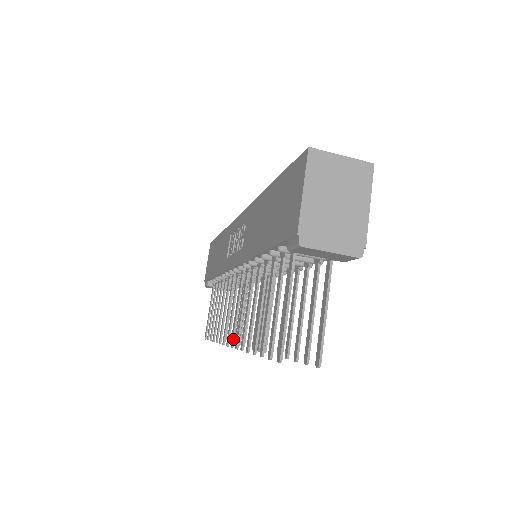
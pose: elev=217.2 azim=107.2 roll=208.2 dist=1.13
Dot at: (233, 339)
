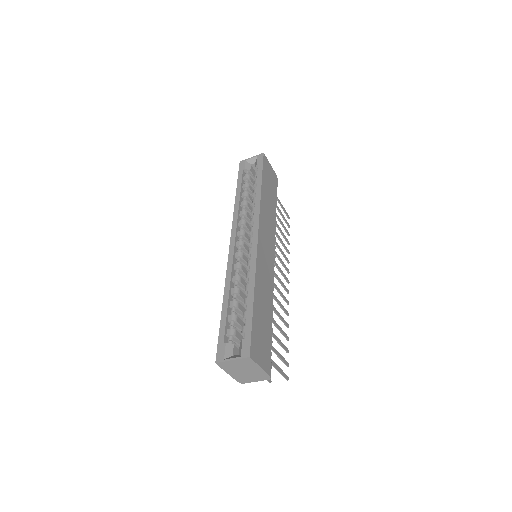
Dot at: occluded
